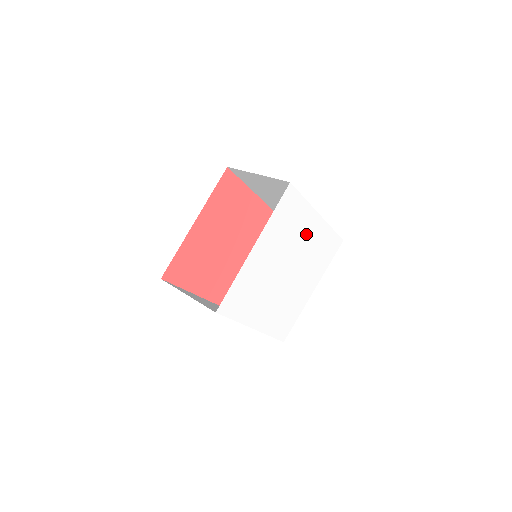
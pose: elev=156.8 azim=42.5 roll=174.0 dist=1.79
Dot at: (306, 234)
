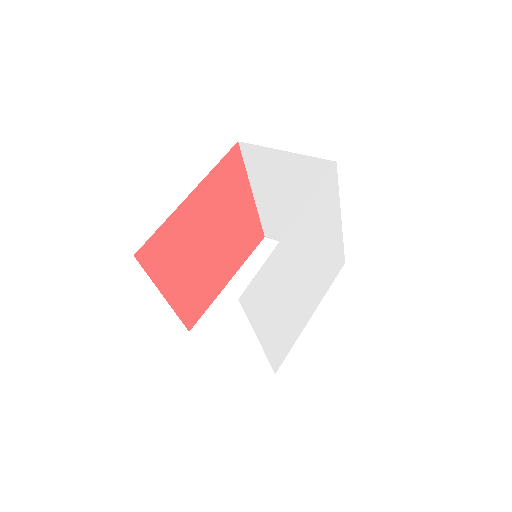
Dot at: (327, 236)
